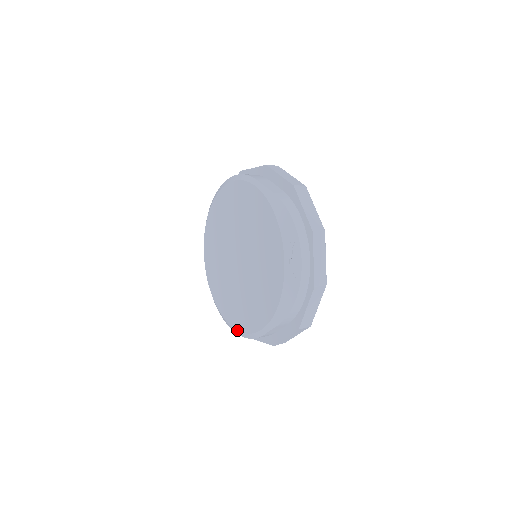
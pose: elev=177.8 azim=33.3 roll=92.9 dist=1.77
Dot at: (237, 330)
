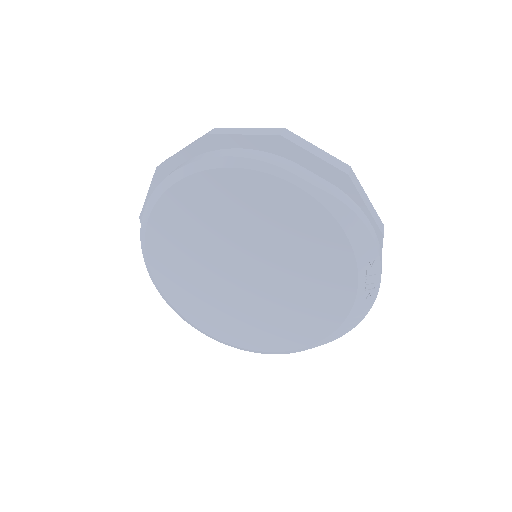
Dot at: (244, 348)
